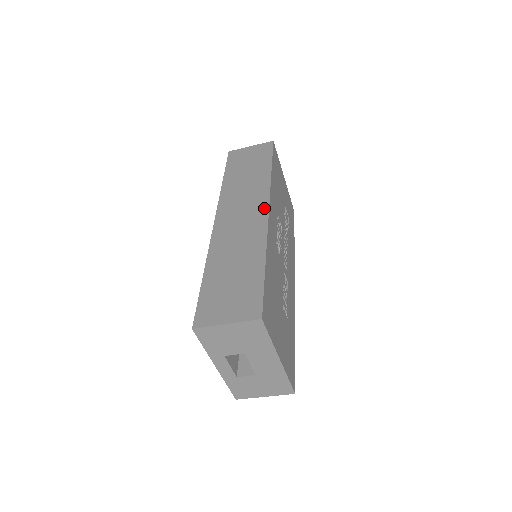
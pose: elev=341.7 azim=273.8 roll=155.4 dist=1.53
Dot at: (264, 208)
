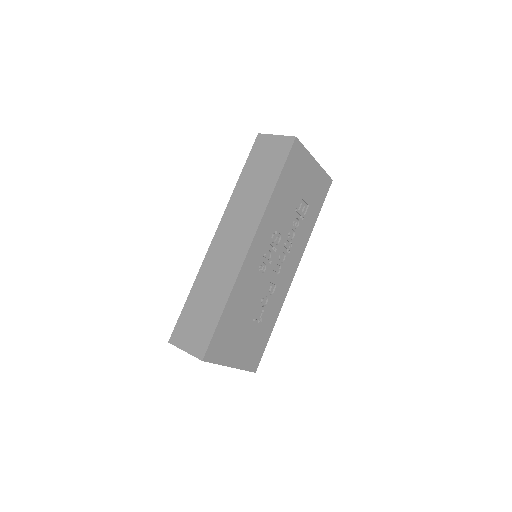
Dot at: (248, 241)
